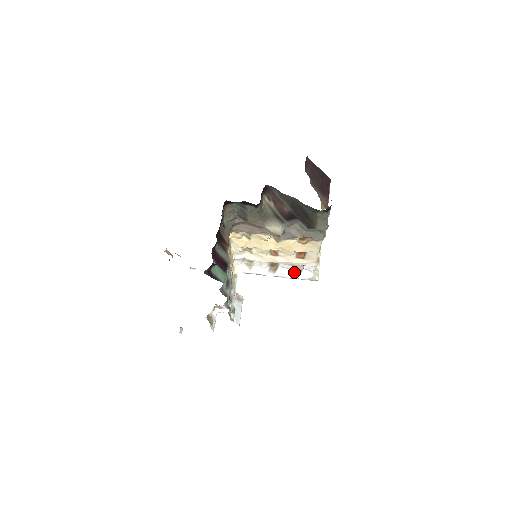
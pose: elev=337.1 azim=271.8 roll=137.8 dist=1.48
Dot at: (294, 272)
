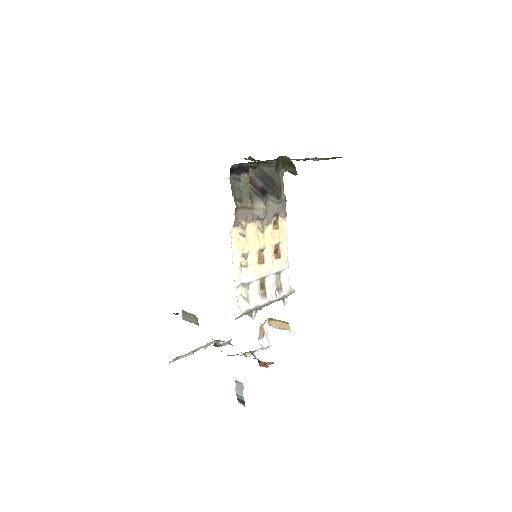
Dot at: (278, 289)
